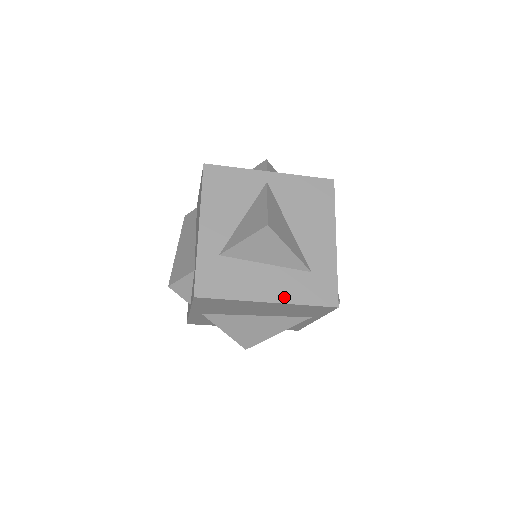
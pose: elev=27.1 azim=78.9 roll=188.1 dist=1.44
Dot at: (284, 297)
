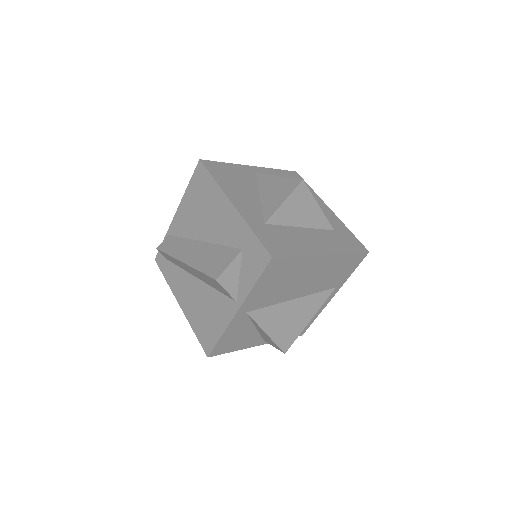
Dot at: (333, 249)
